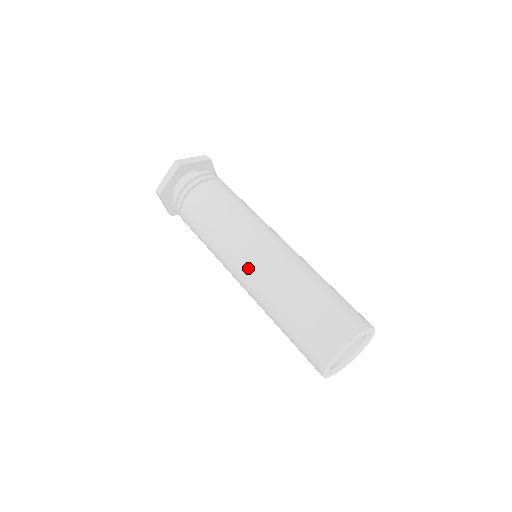
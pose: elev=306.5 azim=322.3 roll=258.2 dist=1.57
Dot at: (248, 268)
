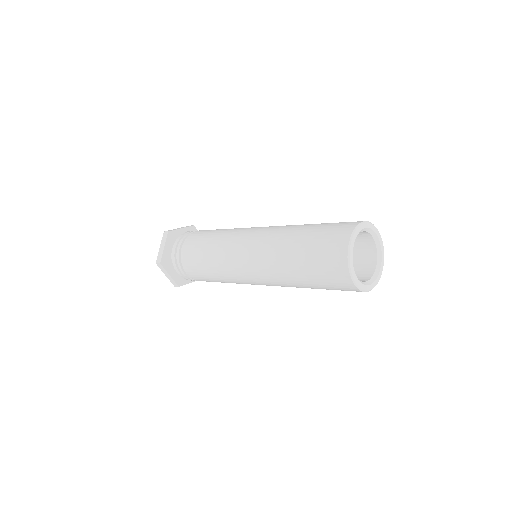
Dot at: (262, 228)
